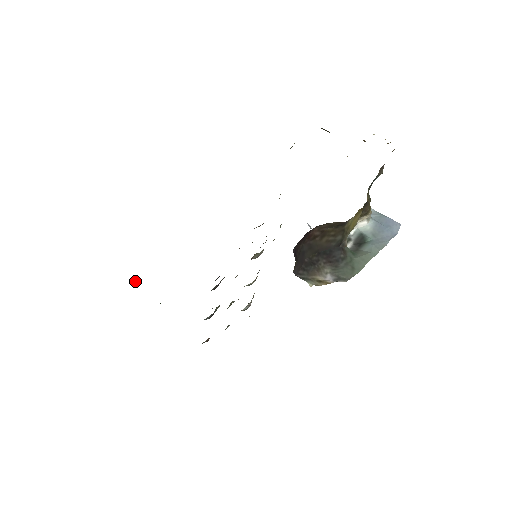
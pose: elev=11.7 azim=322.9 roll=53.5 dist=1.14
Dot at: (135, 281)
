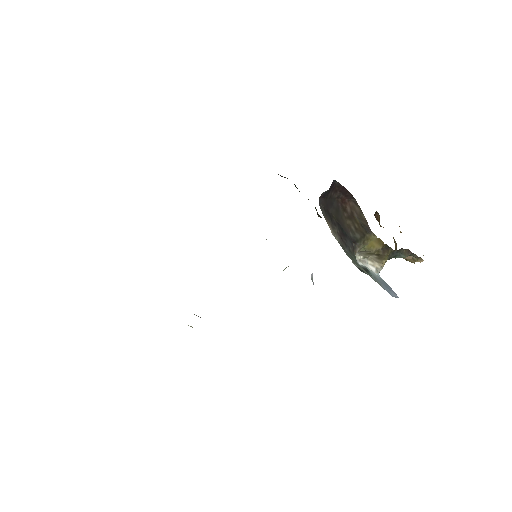
Dot at: occluded
